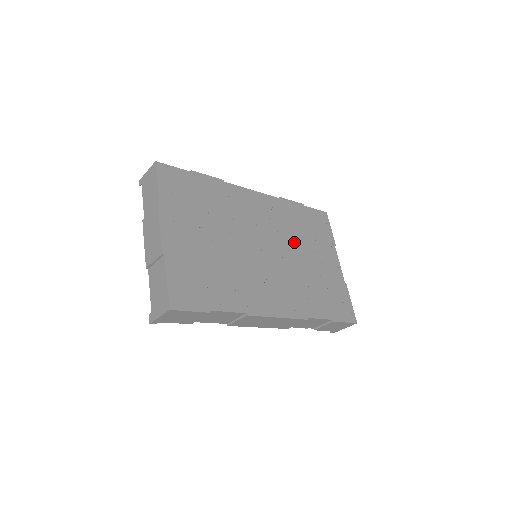
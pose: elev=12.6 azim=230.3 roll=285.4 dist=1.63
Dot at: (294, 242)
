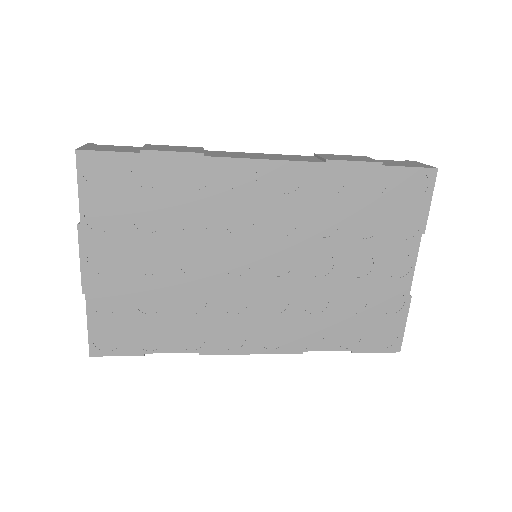
Dot at: (325, 243)
